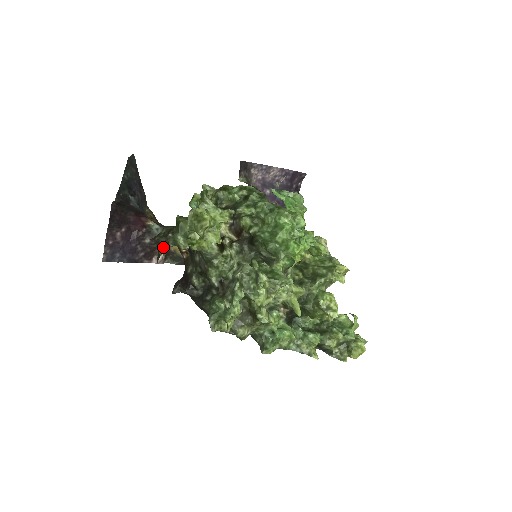
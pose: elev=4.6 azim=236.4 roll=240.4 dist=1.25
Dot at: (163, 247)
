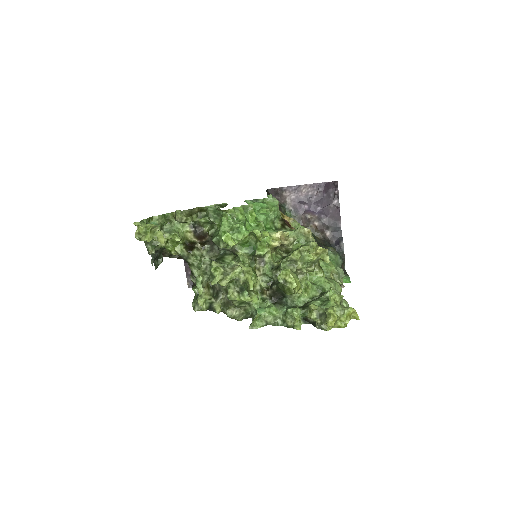
Dot at: (152, 257)
